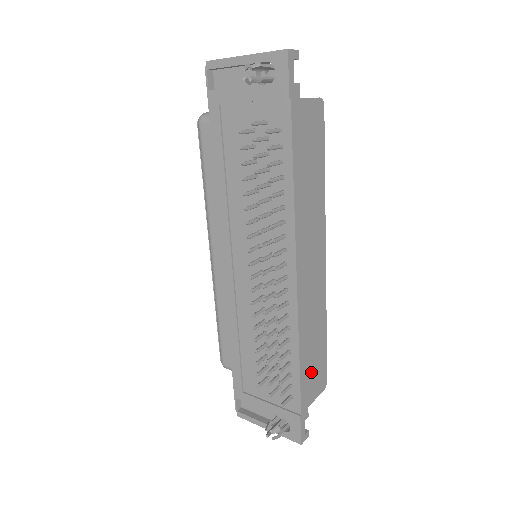
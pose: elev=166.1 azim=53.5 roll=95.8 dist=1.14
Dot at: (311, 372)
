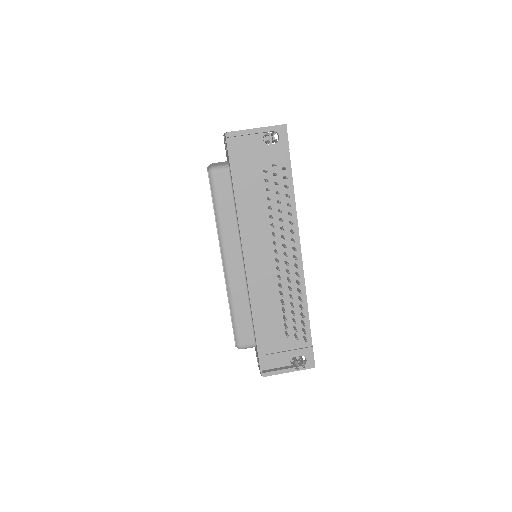
Dot at: occluded
